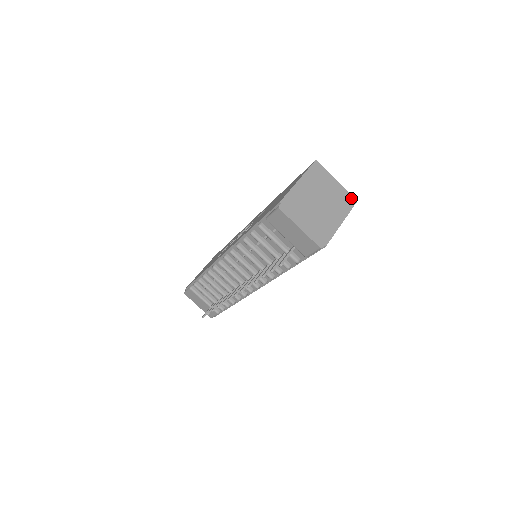
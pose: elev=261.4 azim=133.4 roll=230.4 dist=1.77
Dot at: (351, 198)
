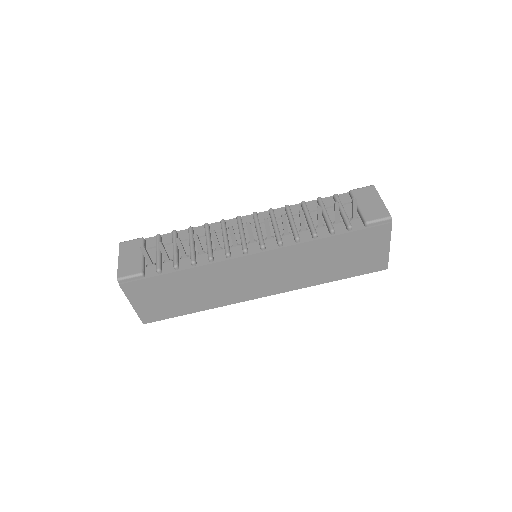
Dot at: occluded
